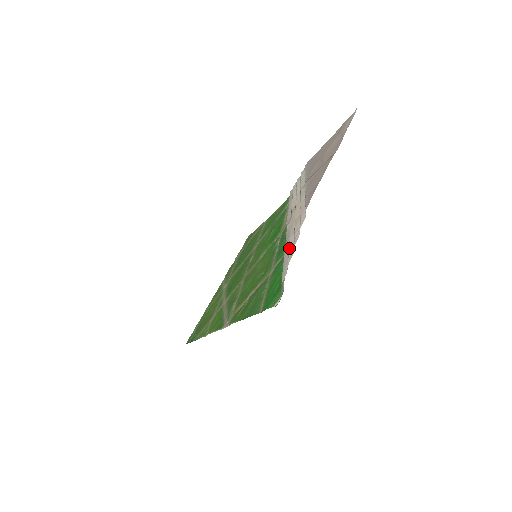
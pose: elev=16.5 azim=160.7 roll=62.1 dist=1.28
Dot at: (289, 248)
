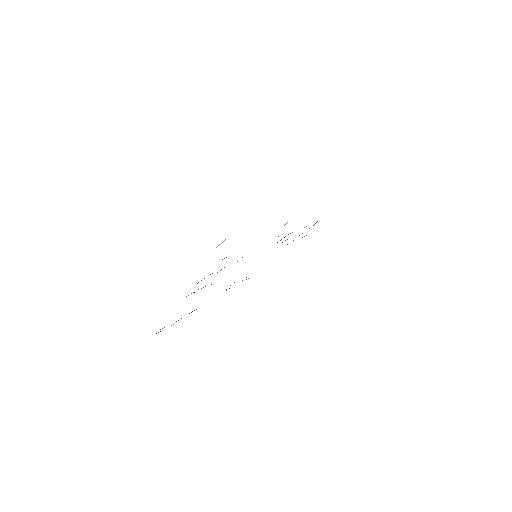
Dot at: occluded
